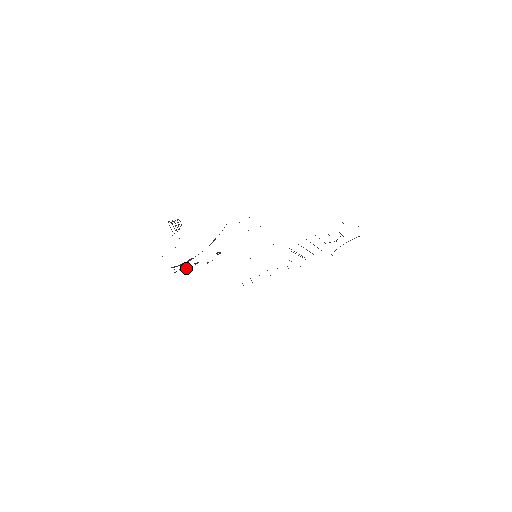
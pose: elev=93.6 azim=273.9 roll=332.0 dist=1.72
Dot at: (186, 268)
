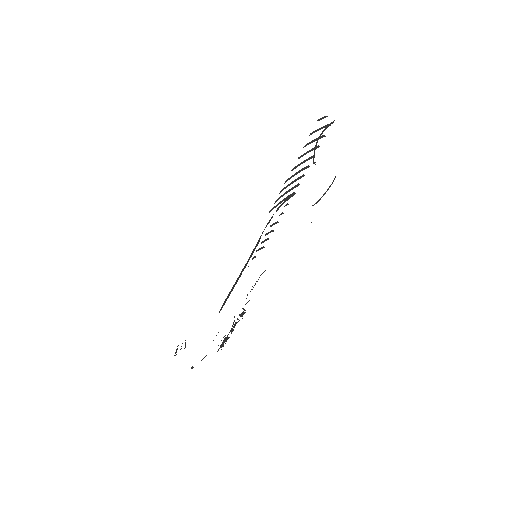
Dot at: occluded
